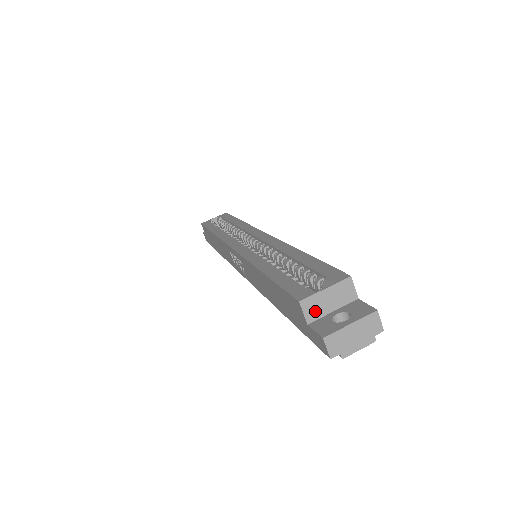
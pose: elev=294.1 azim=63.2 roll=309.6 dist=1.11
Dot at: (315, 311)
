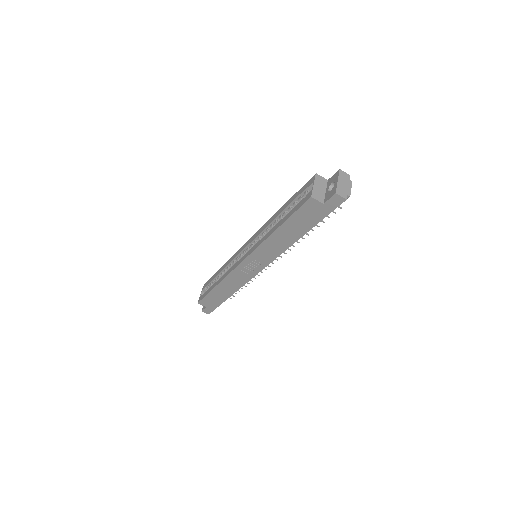
Dot at: (320, 196)
